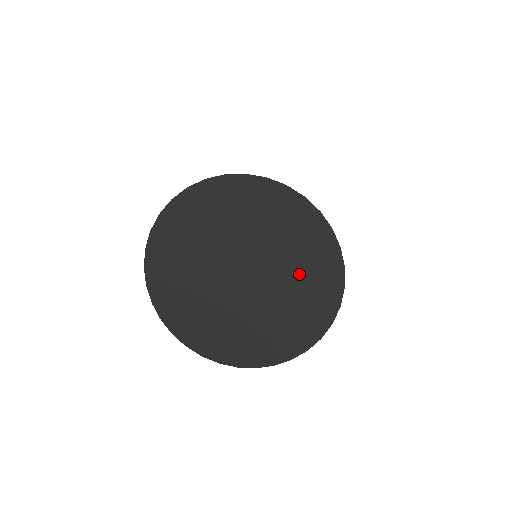
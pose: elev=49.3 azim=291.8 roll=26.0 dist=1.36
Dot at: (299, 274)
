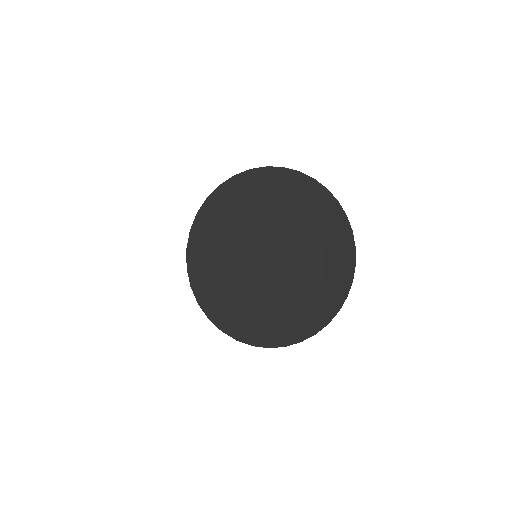
Dot at: (307, 219)
